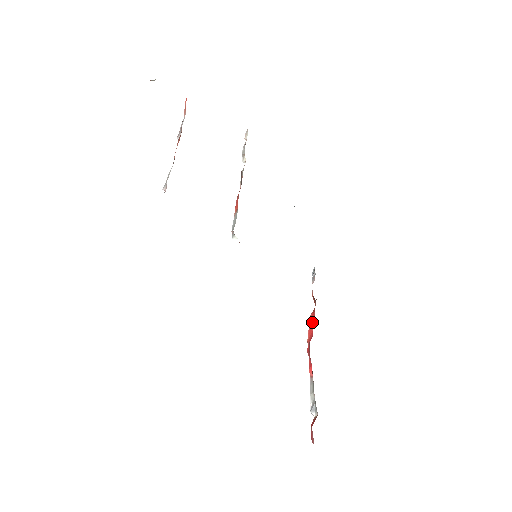
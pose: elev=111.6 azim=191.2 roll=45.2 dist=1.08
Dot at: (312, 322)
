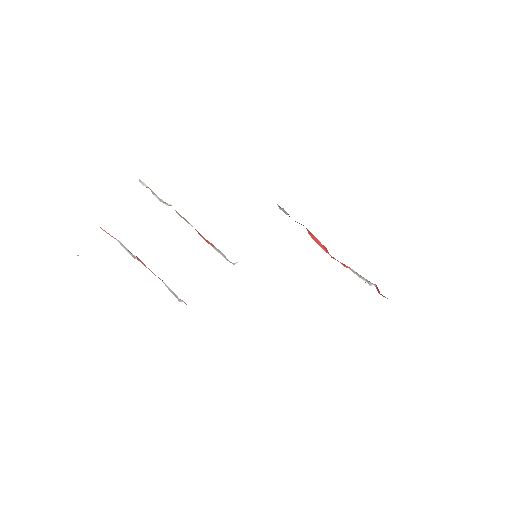
Dot at: (316, 240)
